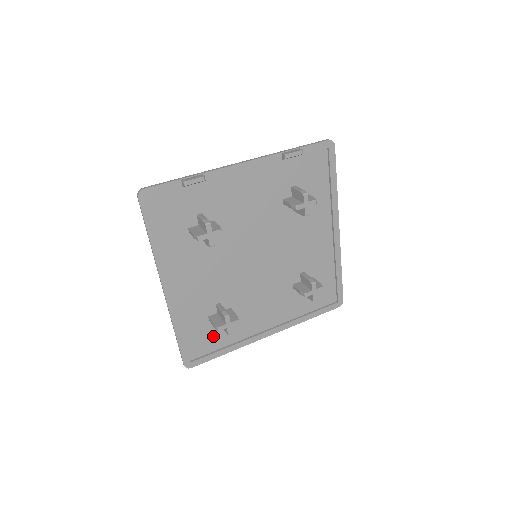
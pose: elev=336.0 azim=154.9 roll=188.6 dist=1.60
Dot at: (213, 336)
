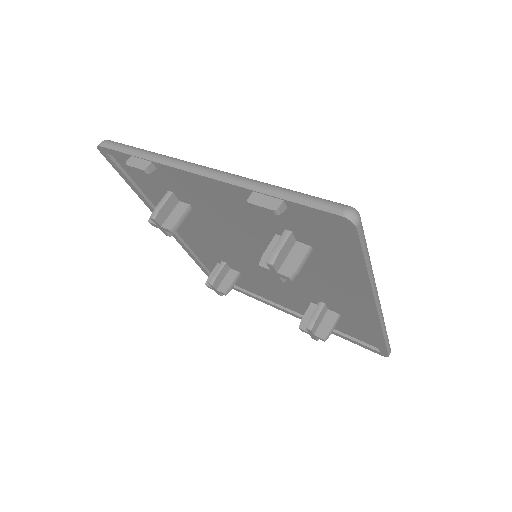
Dot at: occluded
